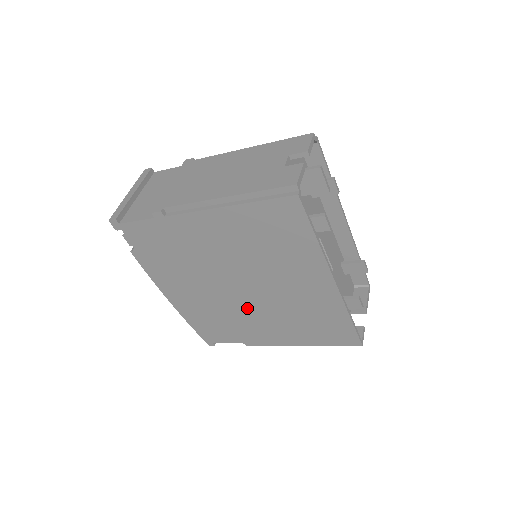
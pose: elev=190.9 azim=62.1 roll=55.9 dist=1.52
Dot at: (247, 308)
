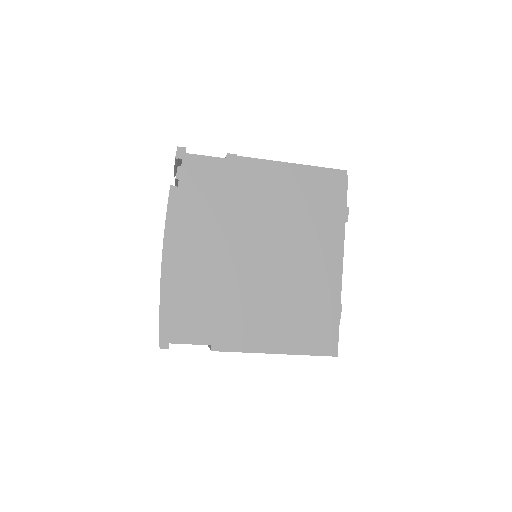
Dot at: (248, 286)
